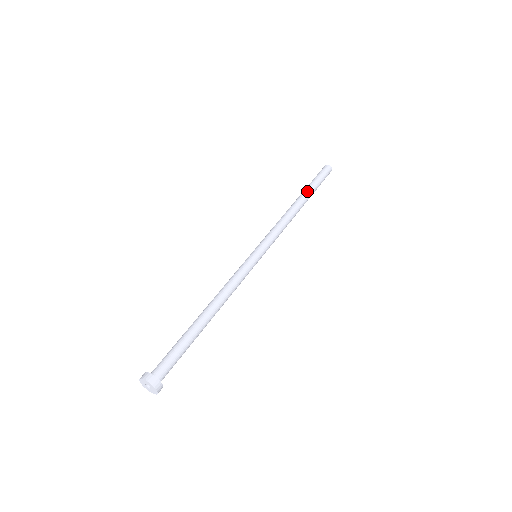
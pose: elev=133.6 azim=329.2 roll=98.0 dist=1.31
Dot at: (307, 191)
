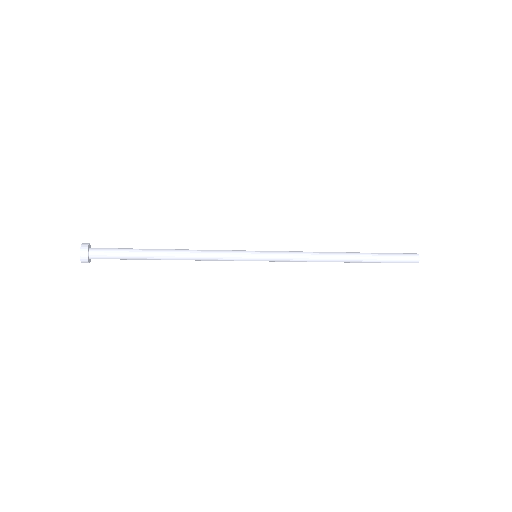
Dot at: occluded
